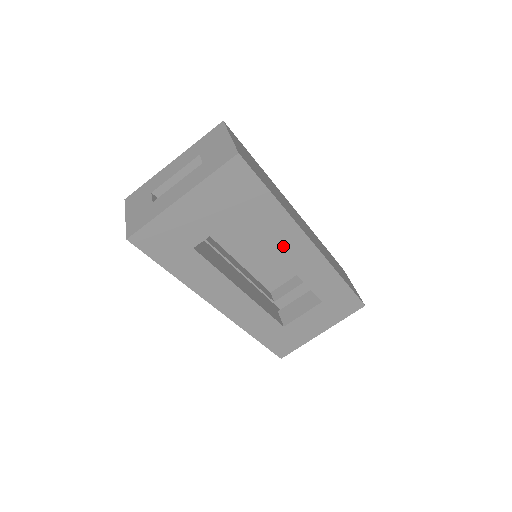
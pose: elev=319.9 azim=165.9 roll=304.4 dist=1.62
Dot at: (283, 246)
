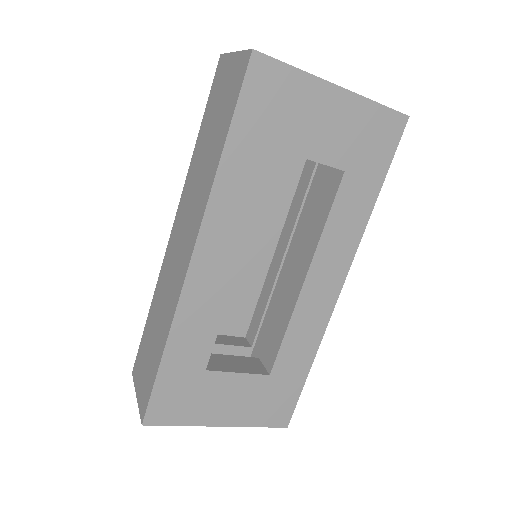
Dot at: (326, 256)
